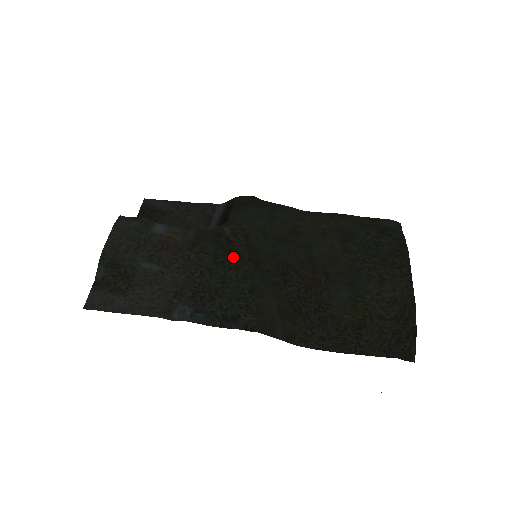
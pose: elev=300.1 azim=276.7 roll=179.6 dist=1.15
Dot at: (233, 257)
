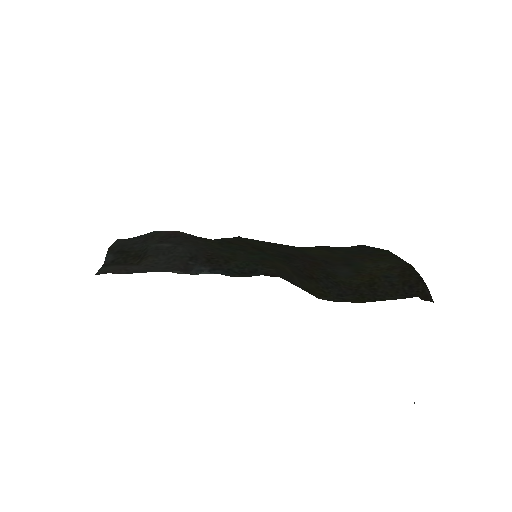
Dot at: (237, 245)
